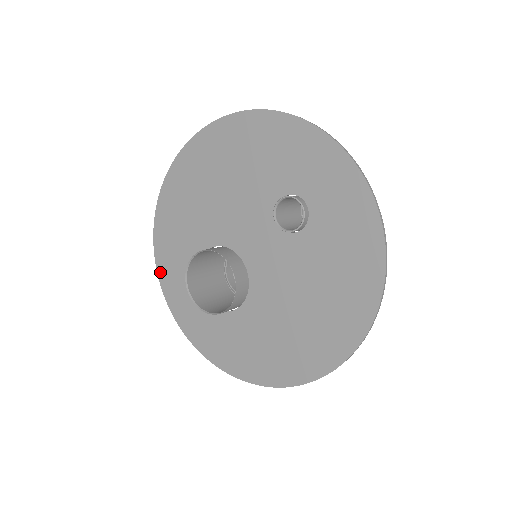
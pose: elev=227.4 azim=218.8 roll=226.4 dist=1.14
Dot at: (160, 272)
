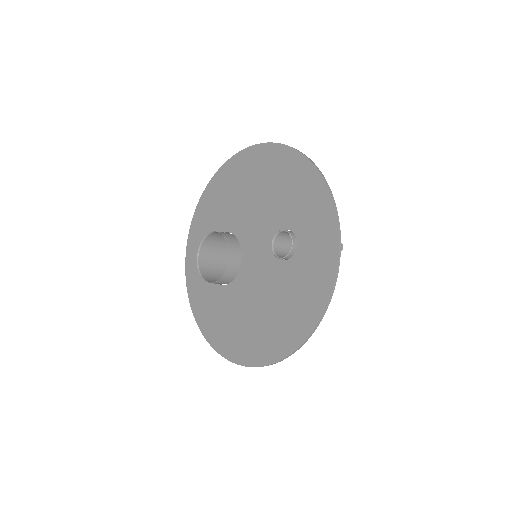
Dot at: (192, 226)
